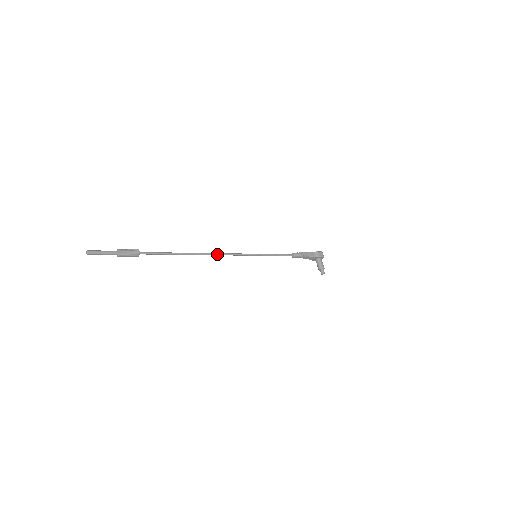
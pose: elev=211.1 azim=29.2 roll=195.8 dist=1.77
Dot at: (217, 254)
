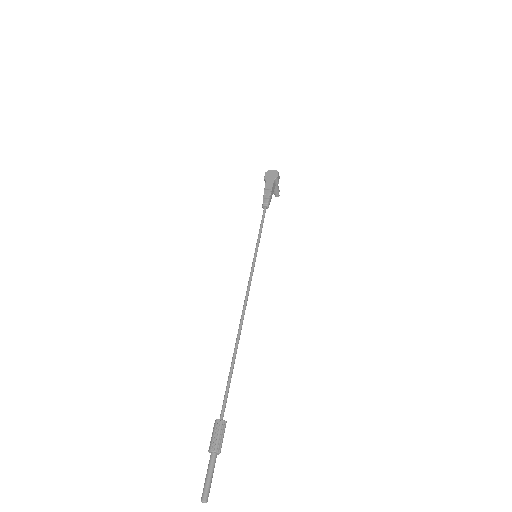
Dot at: occluded
